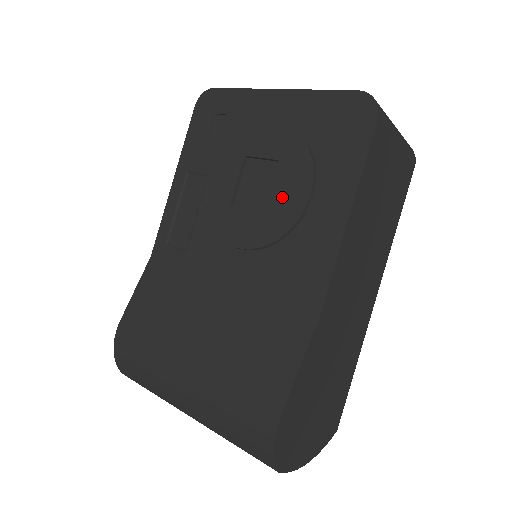
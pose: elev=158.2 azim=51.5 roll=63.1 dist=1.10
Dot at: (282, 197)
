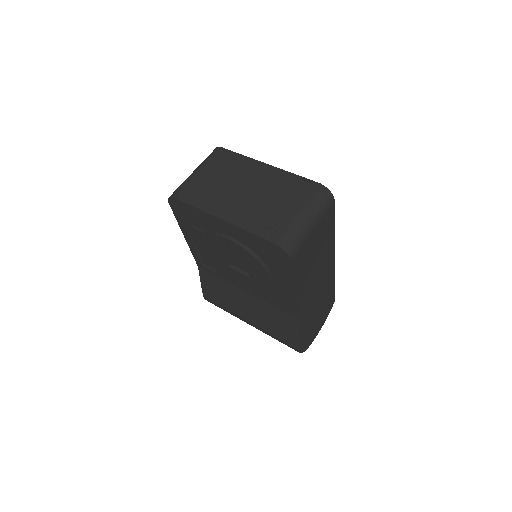
Dot at: (256, 276)
